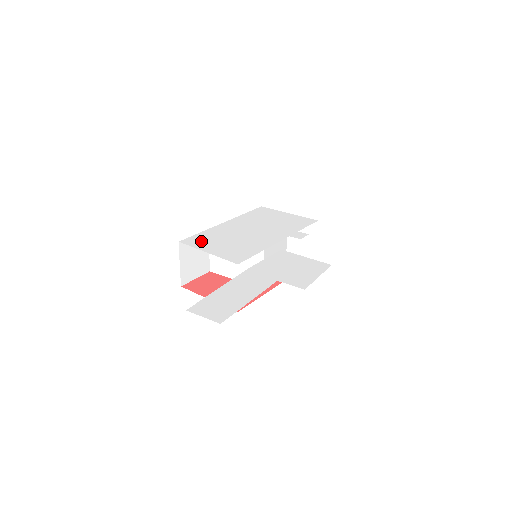
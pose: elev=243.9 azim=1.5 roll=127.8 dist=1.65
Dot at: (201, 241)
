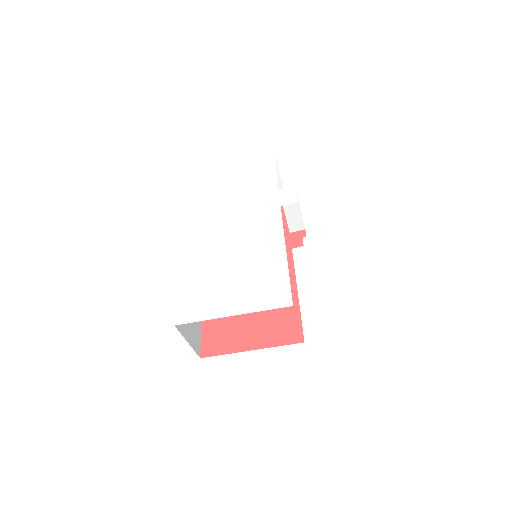
Dot at: (199, 301)
